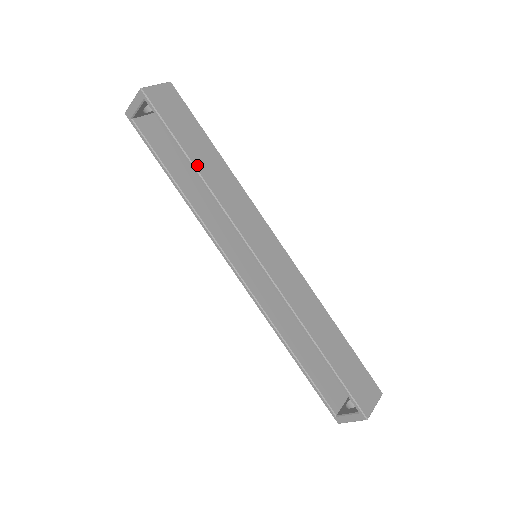
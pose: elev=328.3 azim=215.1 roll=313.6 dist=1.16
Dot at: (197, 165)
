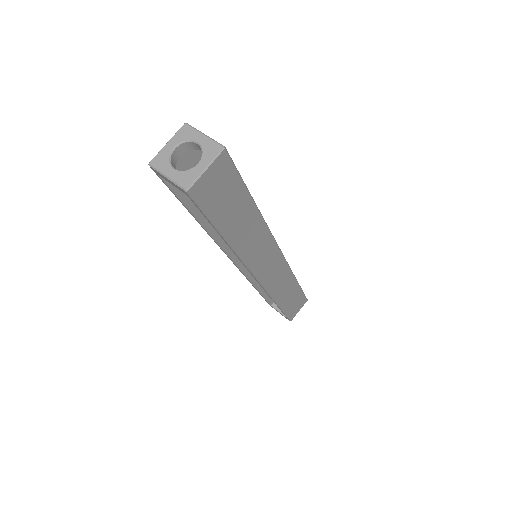
Dot at: (231, 239)
